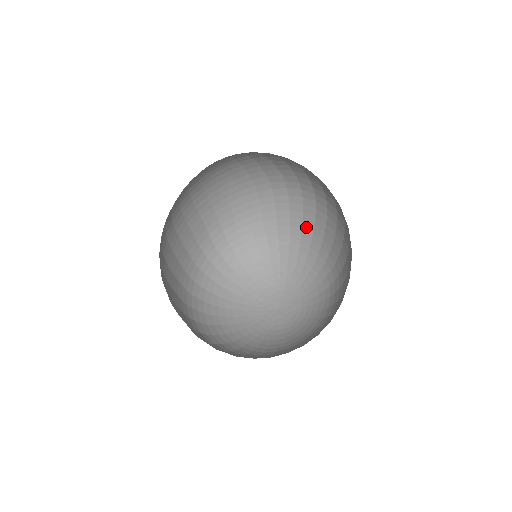
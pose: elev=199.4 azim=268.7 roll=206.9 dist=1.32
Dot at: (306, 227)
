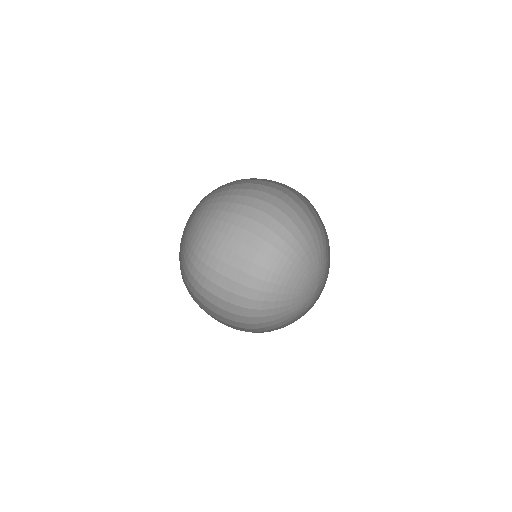
Dot at: occluded
